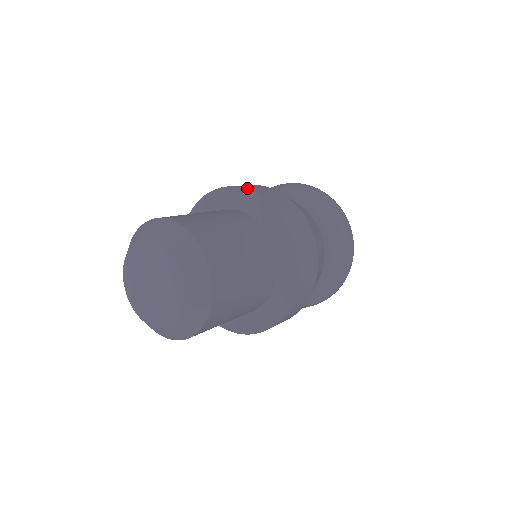
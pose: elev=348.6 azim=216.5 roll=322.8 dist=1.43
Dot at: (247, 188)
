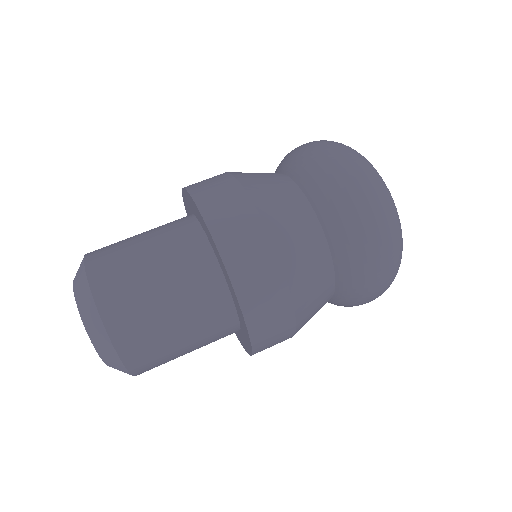
Dot at: (195, 197)
